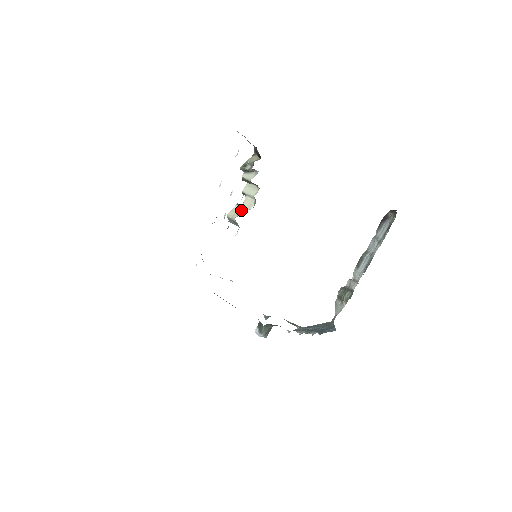
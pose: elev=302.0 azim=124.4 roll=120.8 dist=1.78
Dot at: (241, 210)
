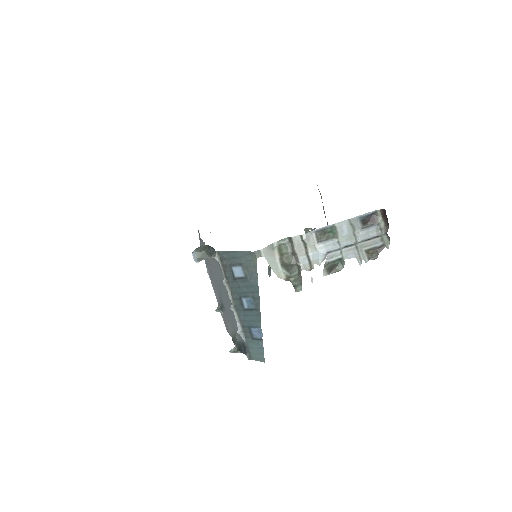
Dot at: occluded
